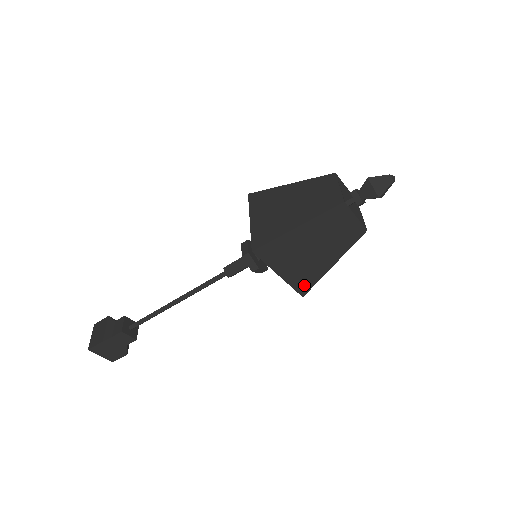
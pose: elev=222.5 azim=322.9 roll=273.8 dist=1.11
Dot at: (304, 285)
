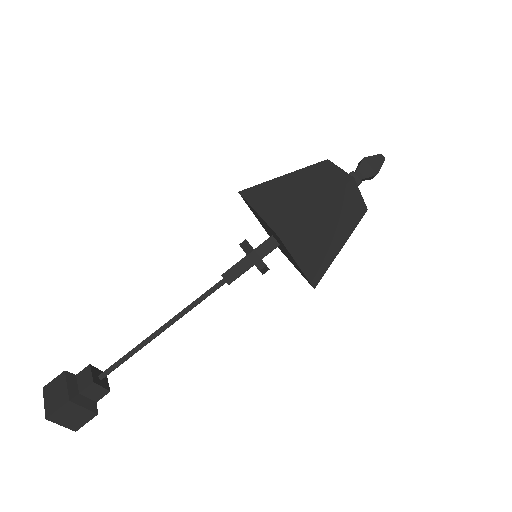
Dot at: (316, 274)
